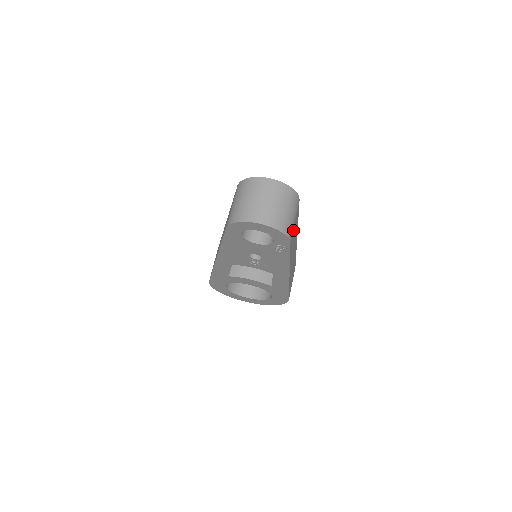
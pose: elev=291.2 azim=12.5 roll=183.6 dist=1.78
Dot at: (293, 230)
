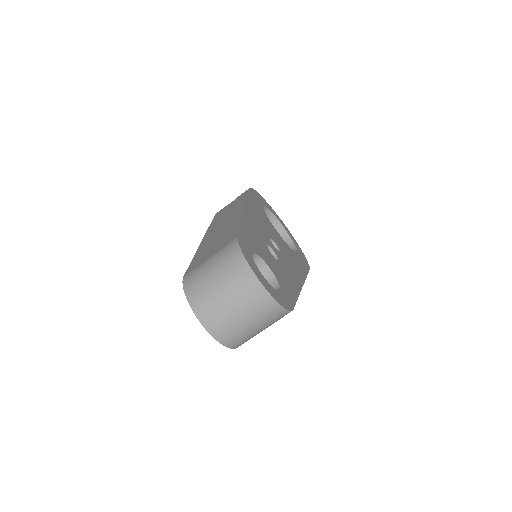
Dot at: occluded
